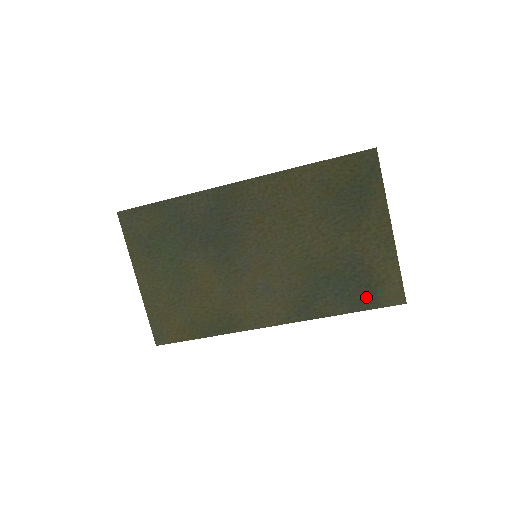
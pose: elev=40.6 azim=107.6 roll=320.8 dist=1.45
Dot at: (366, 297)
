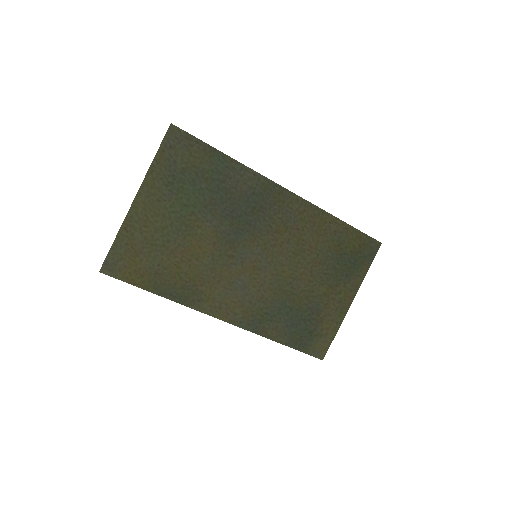
Dot at: (303, 340)
